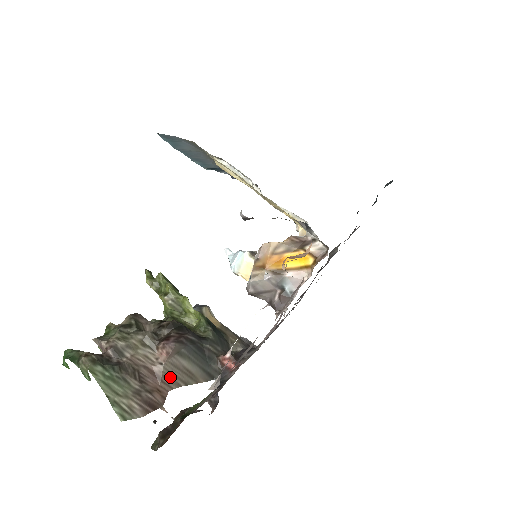
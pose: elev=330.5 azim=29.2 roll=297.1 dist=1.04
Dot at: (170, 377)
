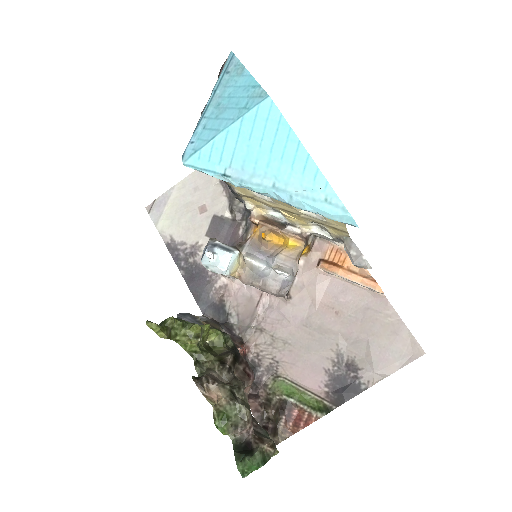
Dot at: occluded
